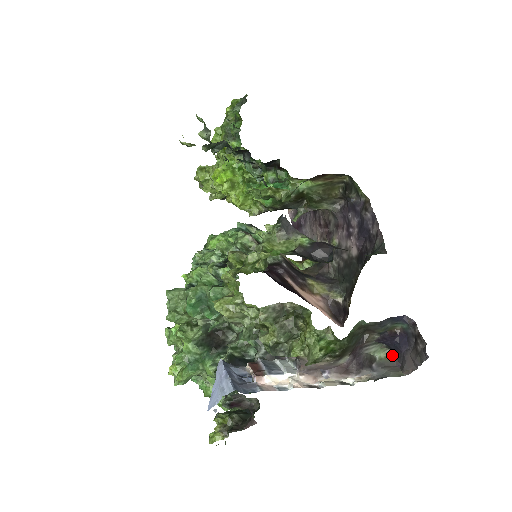
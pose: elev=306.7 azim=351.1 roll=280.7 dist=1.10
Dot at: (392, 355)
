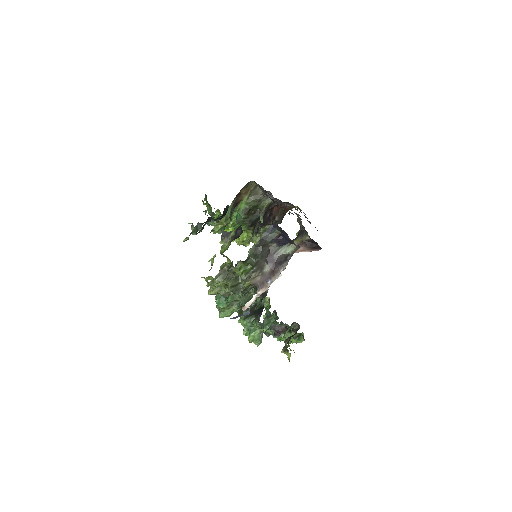
Dot at: (297, 245)
